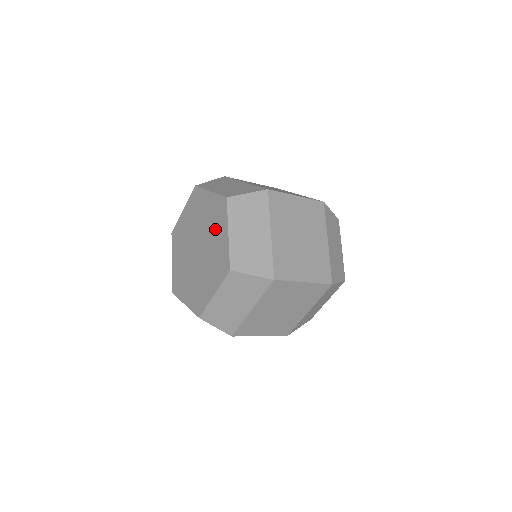
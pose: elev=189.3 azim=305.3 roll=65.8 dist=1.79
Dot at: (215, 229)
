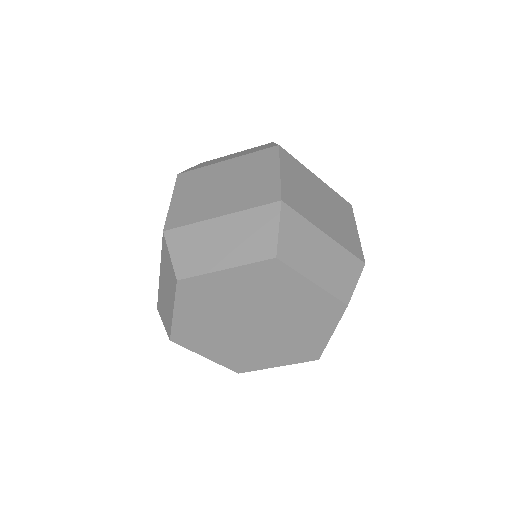
Dot at: (308, 323)
